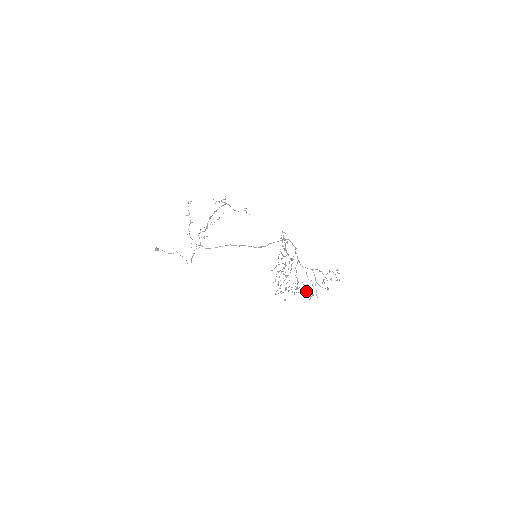
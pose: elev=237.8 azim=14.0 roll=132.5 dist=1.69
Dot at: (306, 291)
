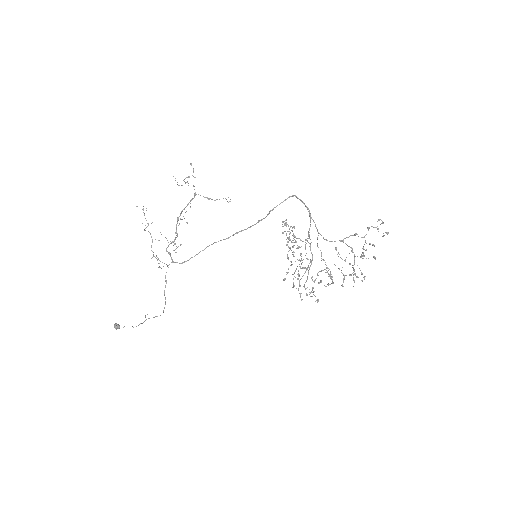
Dot at: (344, 275)
